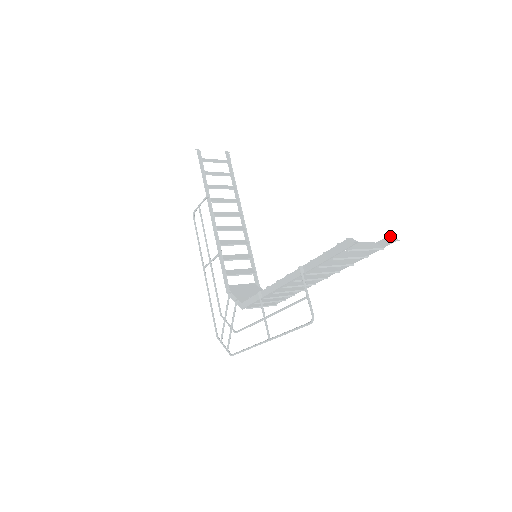
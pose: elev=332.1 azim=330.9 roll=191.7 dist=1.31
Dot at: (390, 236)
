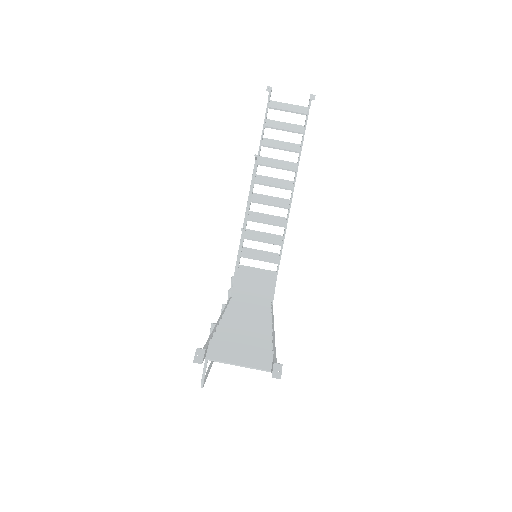
Dot at: (279, 363)
